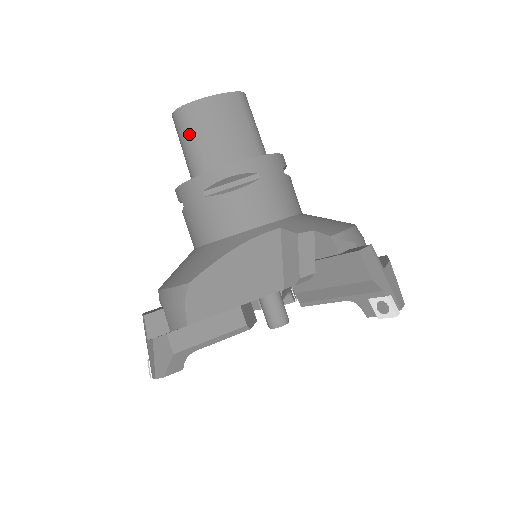
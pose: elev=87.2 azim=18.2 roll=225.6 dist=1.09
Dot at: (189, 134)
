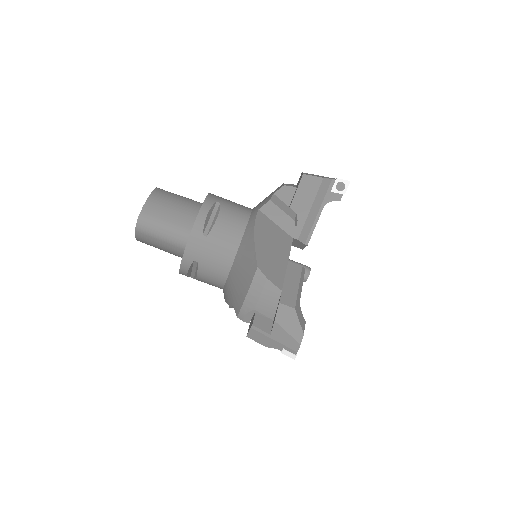
Dot at: (159, 224)
